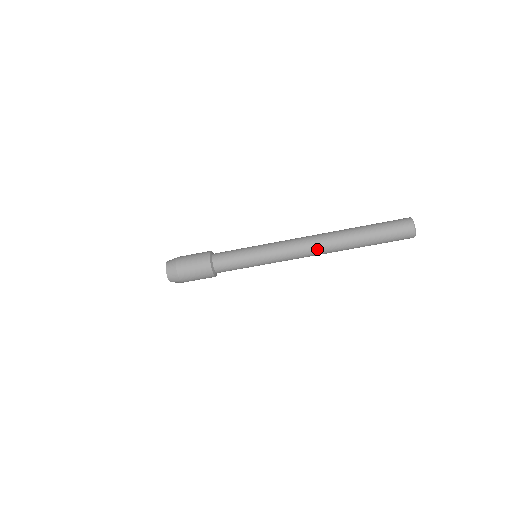
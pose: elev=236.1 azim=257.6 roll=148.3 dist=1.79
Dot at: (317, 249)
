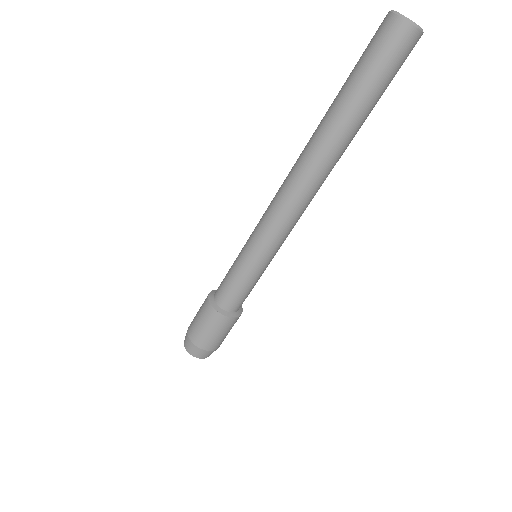
Dot at: (293, 175)
